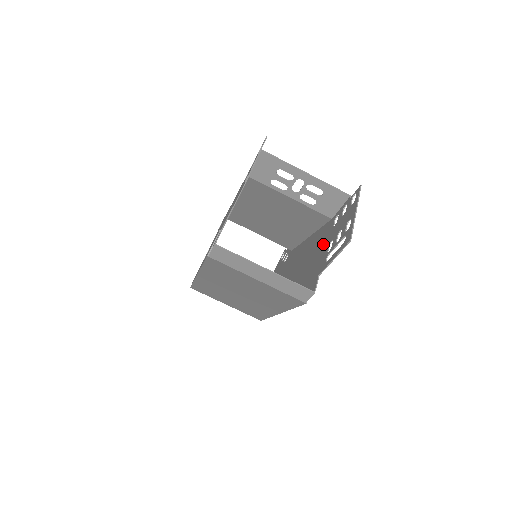
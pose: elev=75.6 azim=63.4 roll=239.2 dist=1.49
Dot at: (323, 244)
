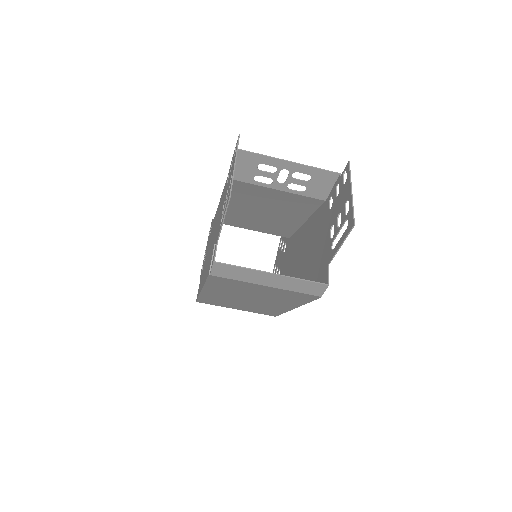
Dot at: (323, 230)
